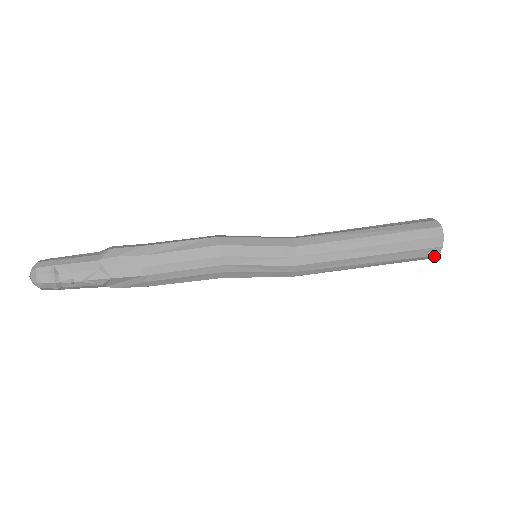
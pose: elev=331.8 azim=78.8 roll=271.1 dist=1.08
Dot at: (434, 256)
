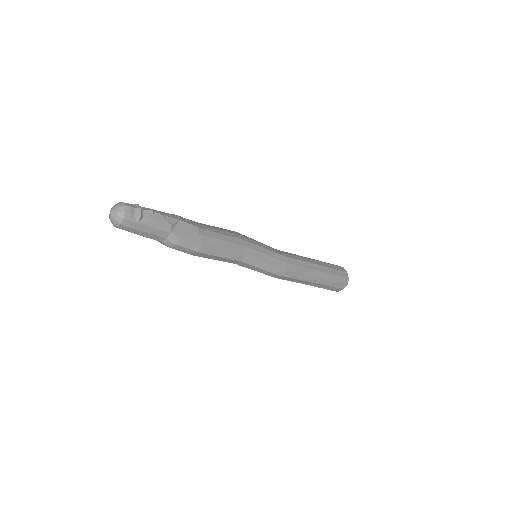
Dot at: (347, 280)
